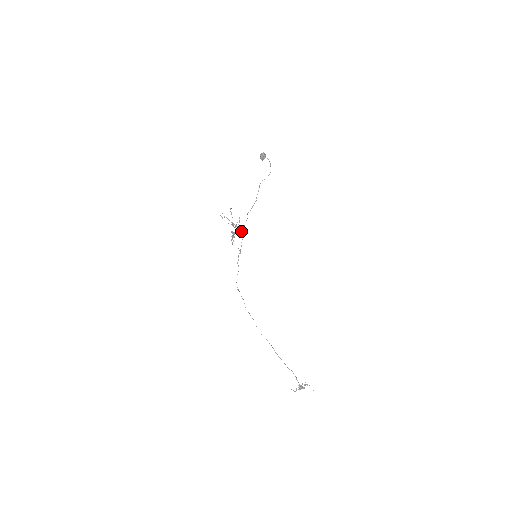
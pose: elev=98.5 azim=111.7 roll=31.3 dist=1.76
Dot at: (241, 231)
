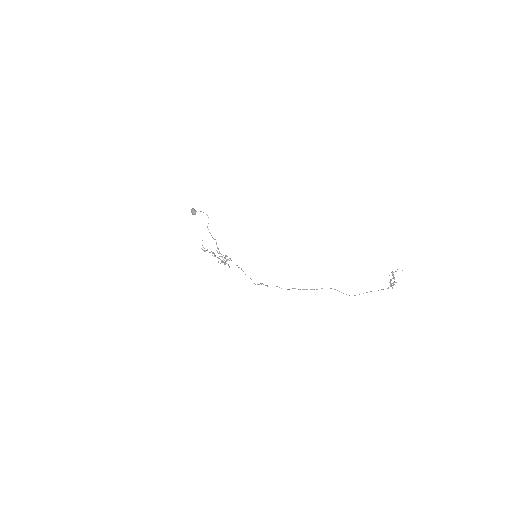
Dot at: occluded
